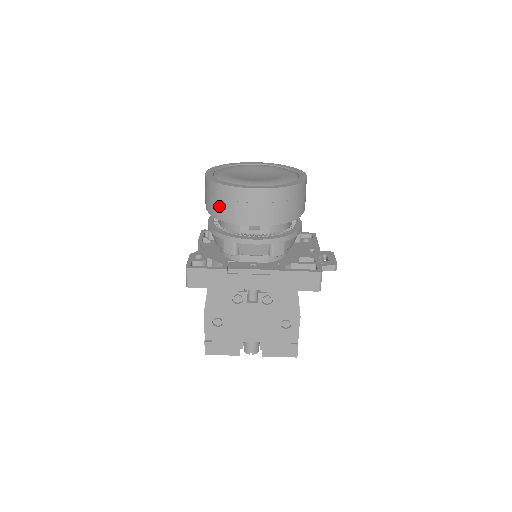
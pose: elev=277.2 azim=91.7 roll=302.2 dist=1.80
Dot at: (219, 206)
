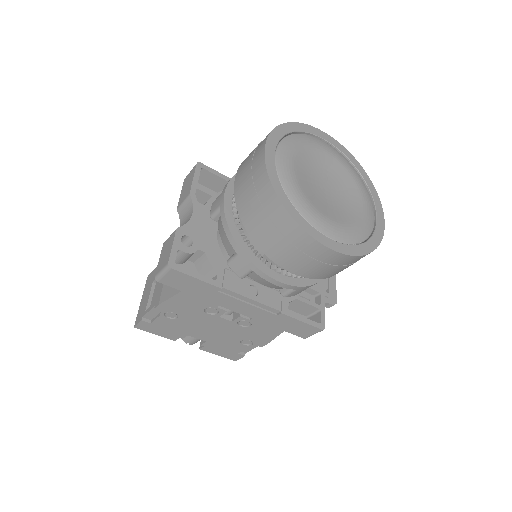
Dot at: (262, 227)
